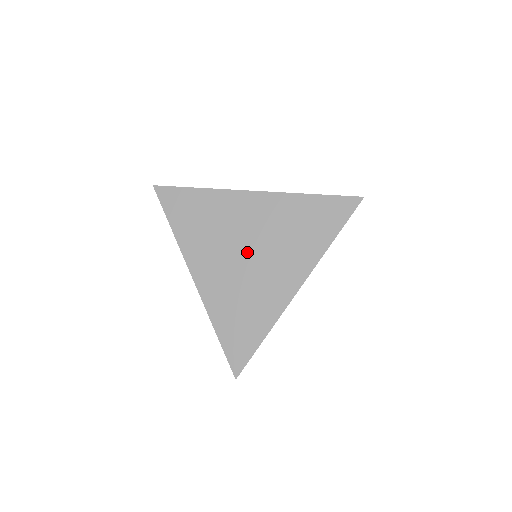
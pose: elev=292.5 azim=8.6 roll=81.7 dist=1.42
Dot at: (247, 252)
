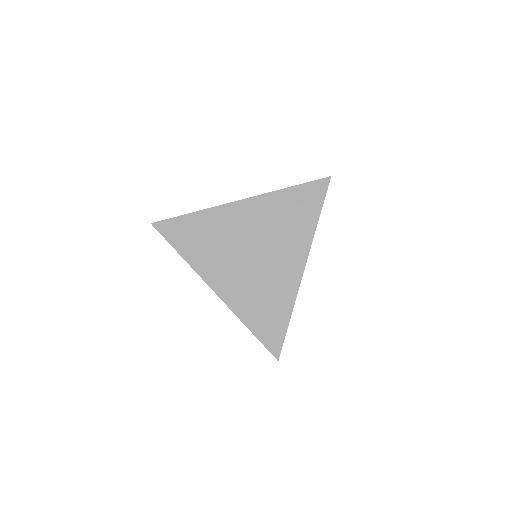
Dot at: (251, 252)
